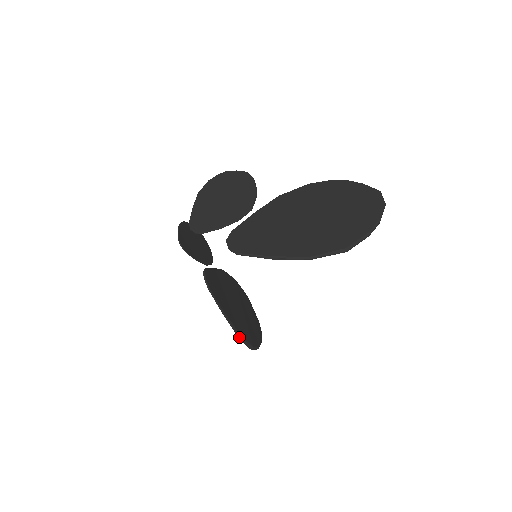
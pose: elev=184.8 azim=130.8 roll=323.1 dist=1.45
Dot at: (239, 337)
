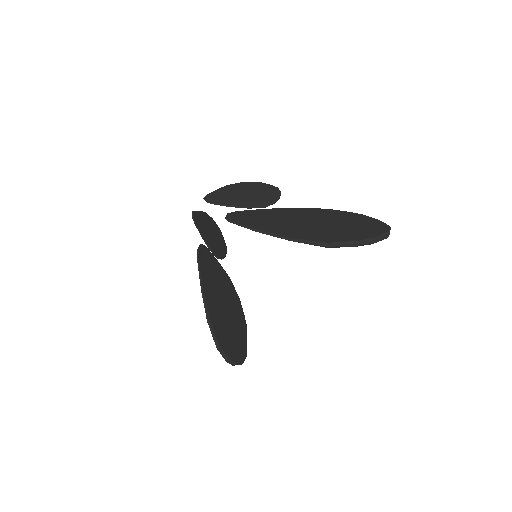
Dot at: (208, 321)
